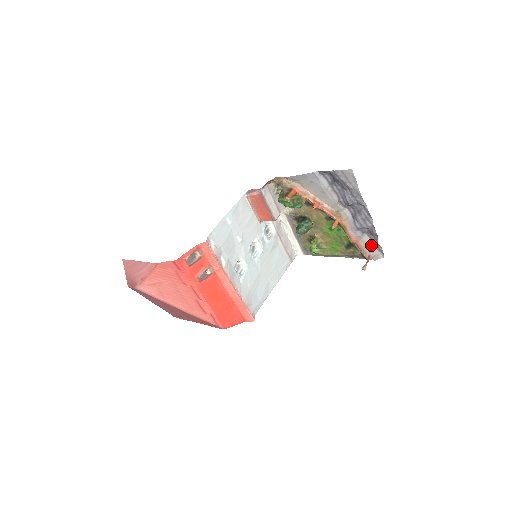
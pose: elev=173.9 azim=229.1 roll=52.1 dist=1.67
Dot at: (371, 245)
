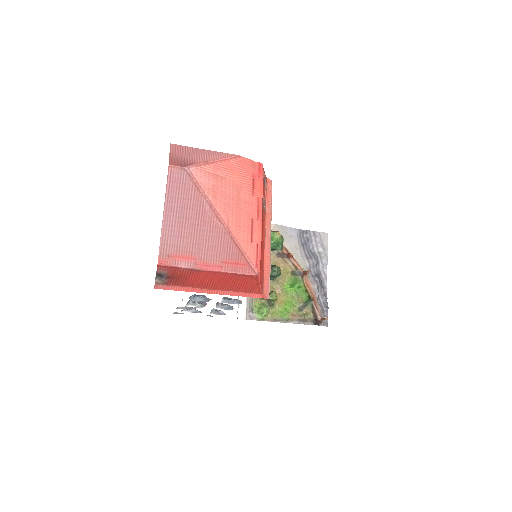
Dot at: (322, 309)
